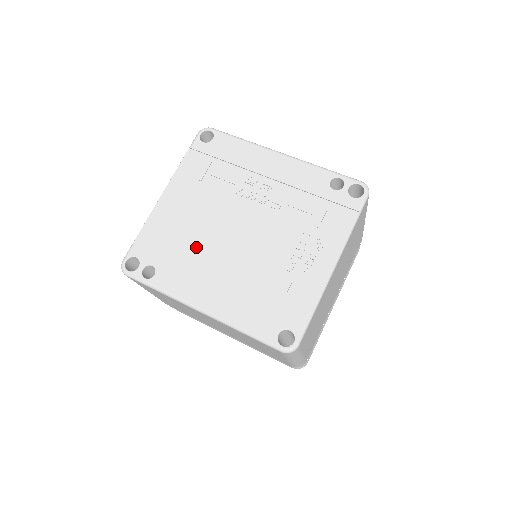
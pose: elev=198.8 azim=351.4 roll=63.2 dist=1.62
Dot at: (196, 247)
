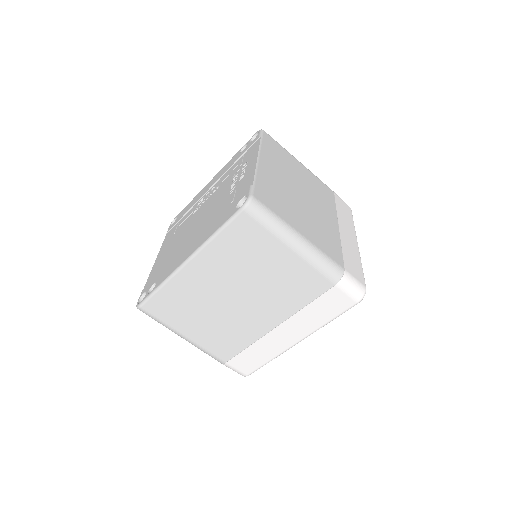
Dot at: (178, 250)
